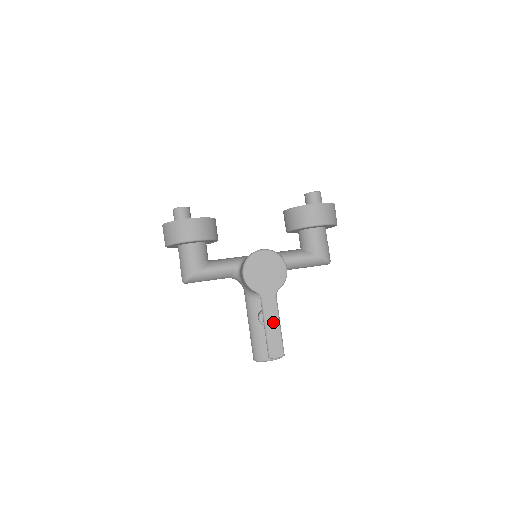
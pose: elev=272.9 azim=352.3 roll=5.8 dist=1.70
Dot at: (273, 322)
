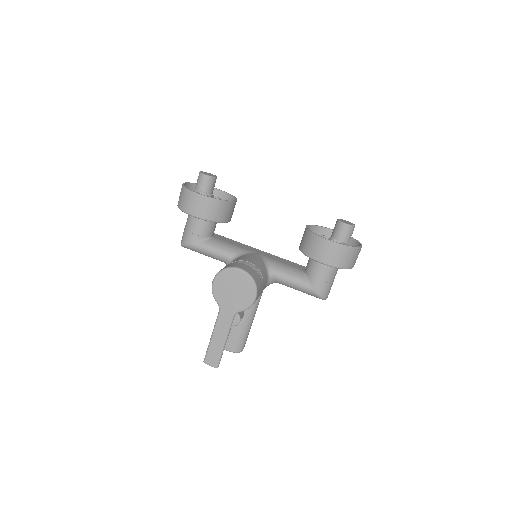
Dot at: (220, 336)
